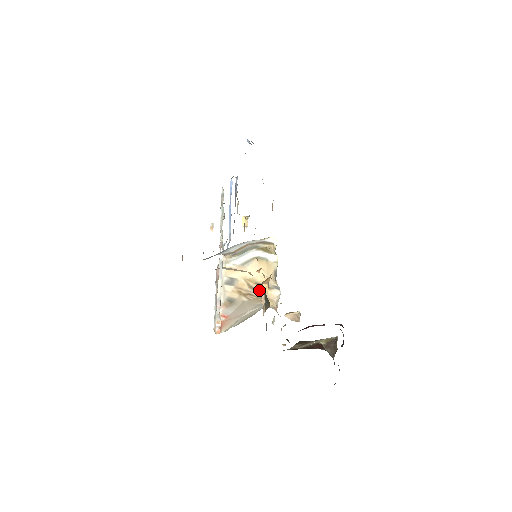
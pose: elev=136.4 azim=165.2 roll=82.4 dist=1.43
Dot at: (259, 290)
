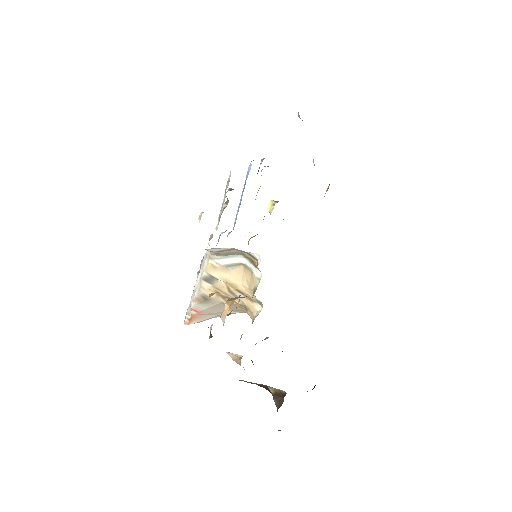
Dot at: occluded
